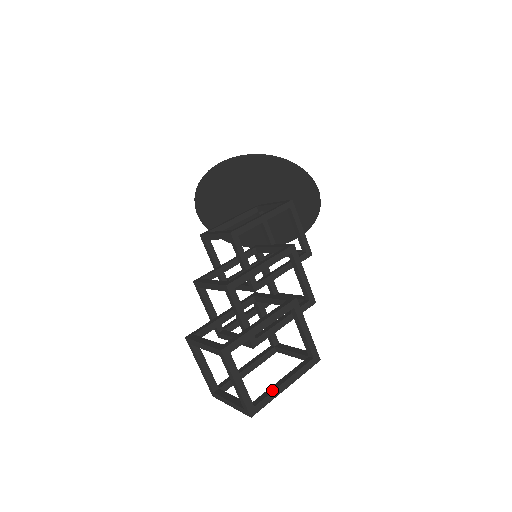
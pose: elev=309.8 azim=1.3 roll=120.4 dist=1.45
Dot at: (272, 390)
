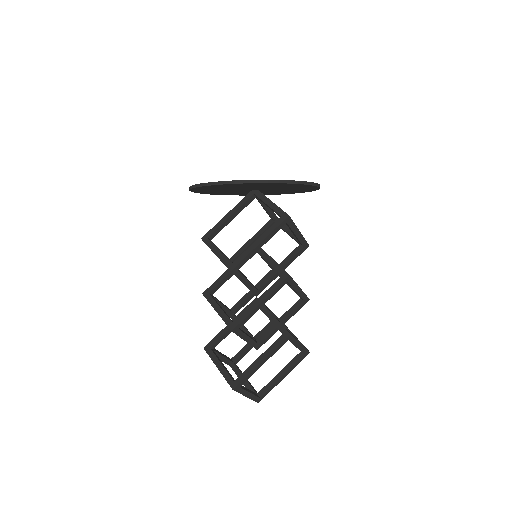
Dot at: (273, 384)
